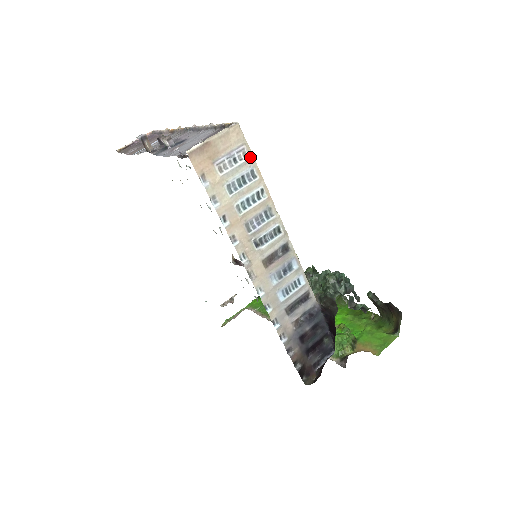
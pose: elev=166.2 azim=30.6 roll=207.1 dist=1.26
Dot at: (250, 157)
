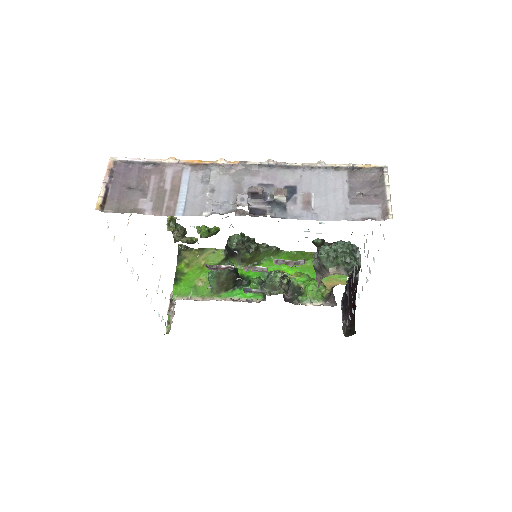
Dot at: occluded
